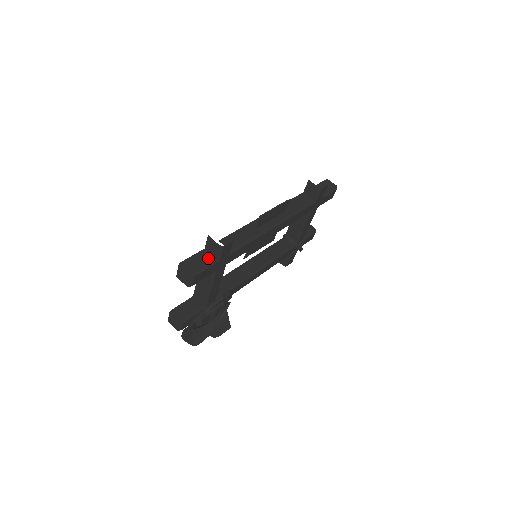
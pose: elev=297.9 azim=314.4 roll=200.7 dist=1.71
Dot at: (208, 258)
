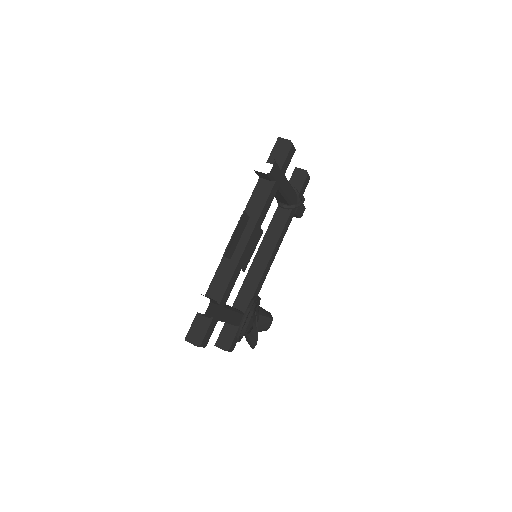
Dot at: (203, 321)
